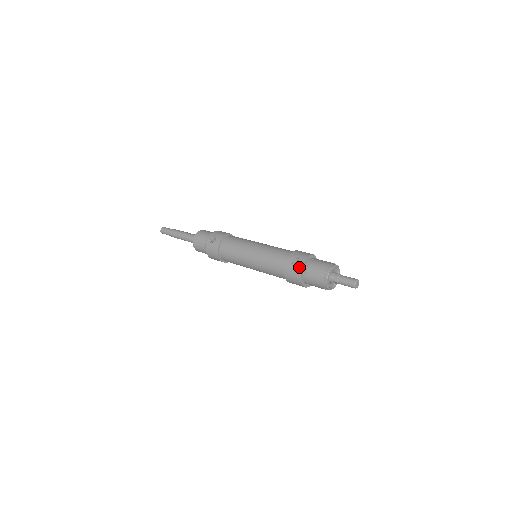
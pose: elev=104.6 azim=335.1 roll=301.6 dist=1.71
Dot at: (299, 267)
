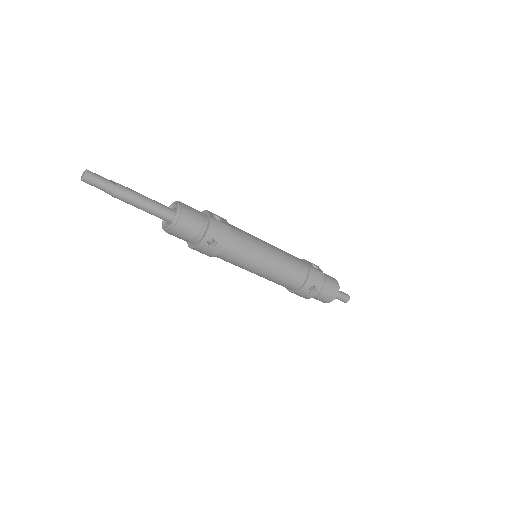
Dot at: (314, 294)
